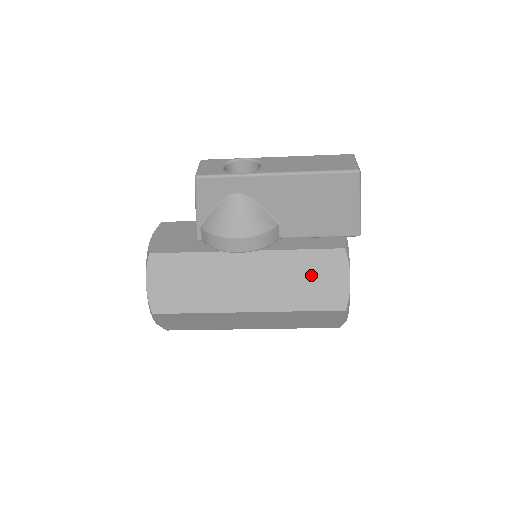
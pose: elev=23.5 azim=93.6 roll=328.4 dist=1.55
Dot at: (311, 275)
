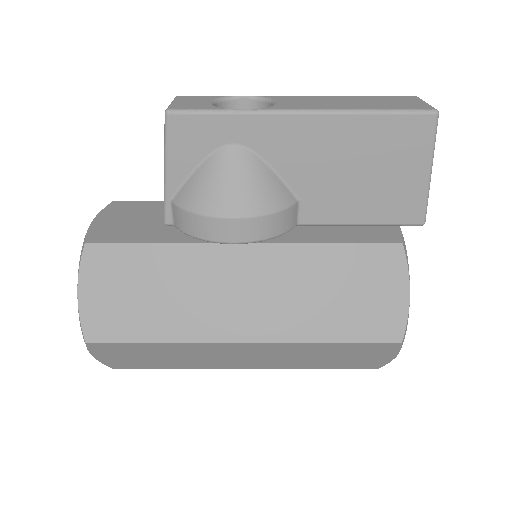
Dot at: (347, 285)
